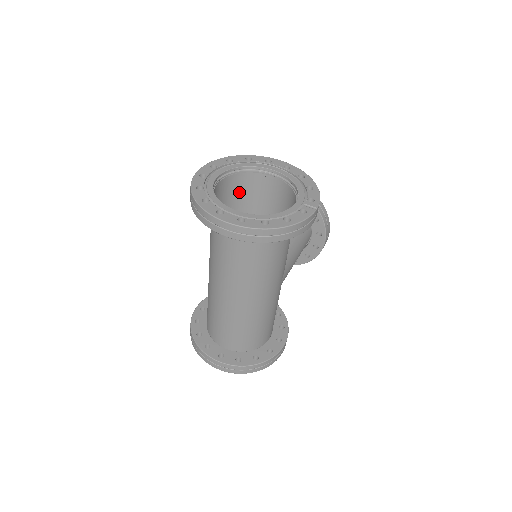
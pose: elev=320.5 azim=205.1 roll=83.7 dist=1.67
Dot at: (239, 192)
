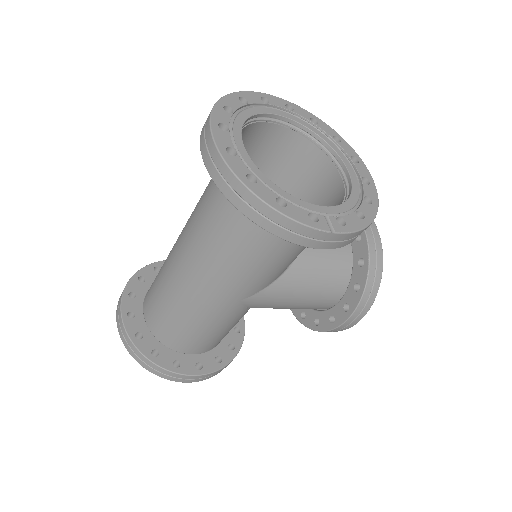
Dot at: (295, 166)
